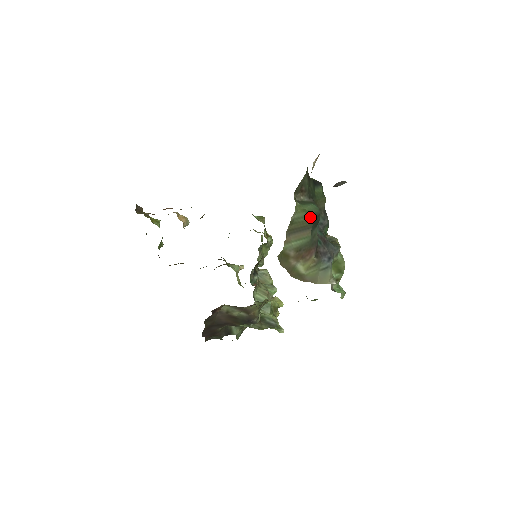
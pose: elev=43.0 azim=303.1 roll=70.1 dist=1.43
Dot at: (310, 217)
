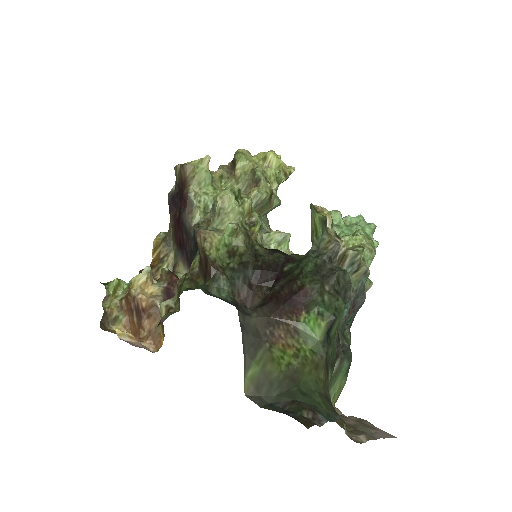
Dot at: occluded
